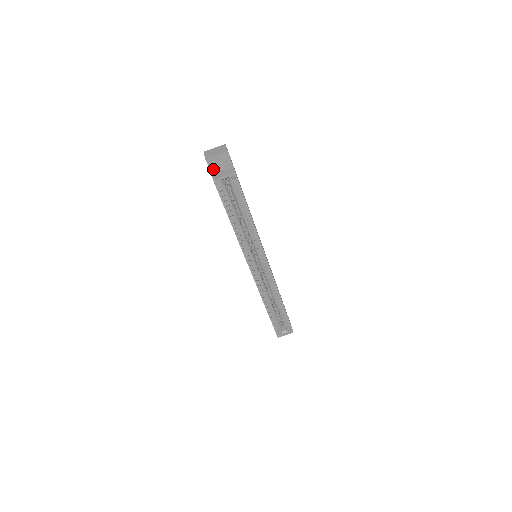
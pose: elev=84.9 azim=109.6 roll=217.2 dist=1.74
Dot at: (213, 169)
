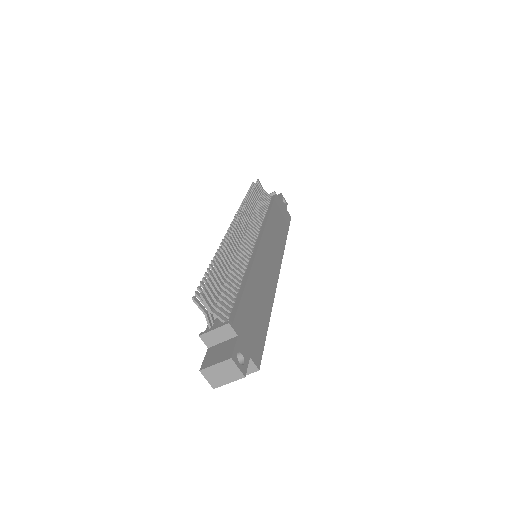
Dot at: occluded
